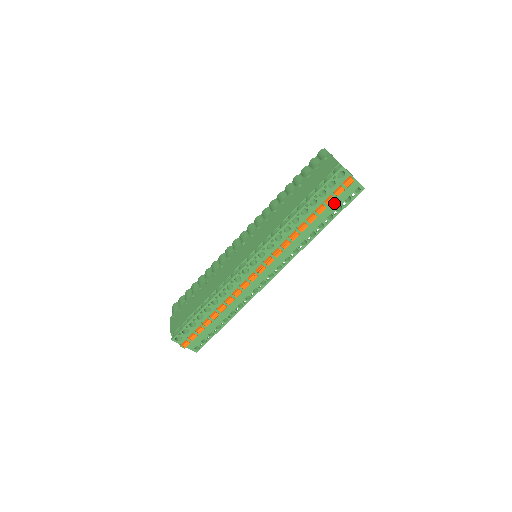
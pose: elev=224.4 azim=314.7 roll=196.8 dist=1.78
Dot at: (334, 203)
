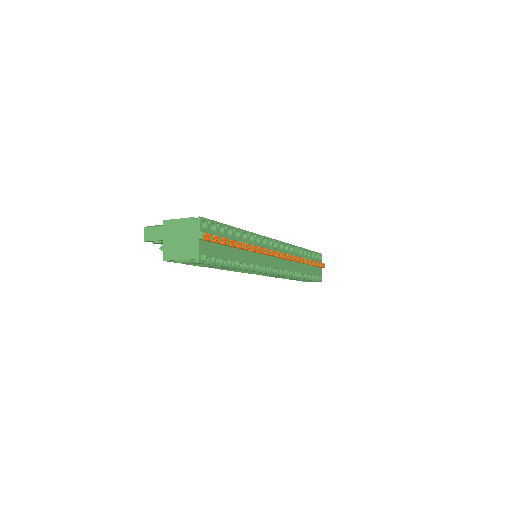
Dot at: (313, 270)
